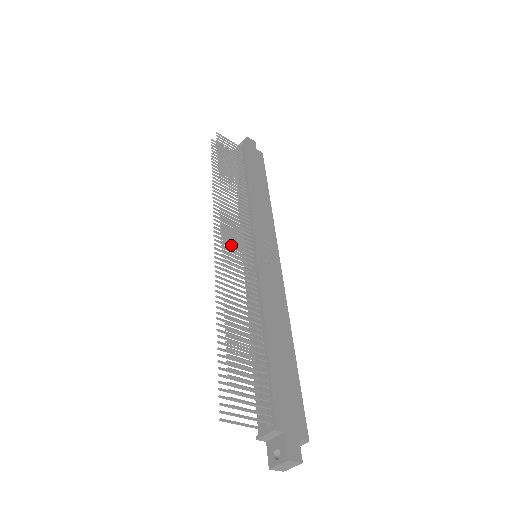
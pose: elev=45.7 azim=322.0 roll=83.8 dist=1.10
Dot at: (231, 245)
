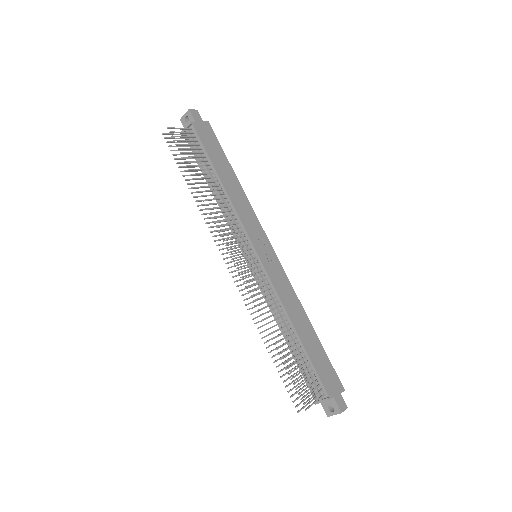
Dot at: (243, 266)
